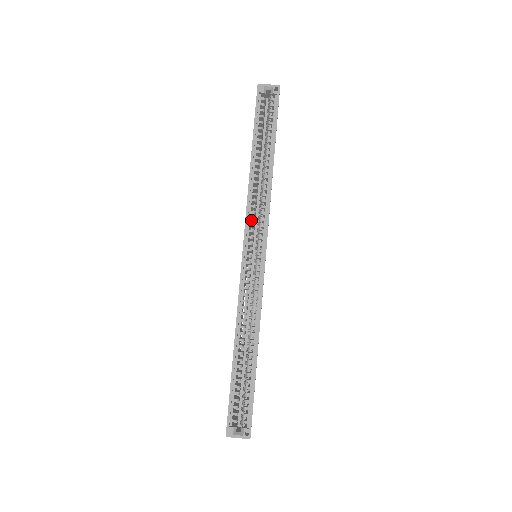
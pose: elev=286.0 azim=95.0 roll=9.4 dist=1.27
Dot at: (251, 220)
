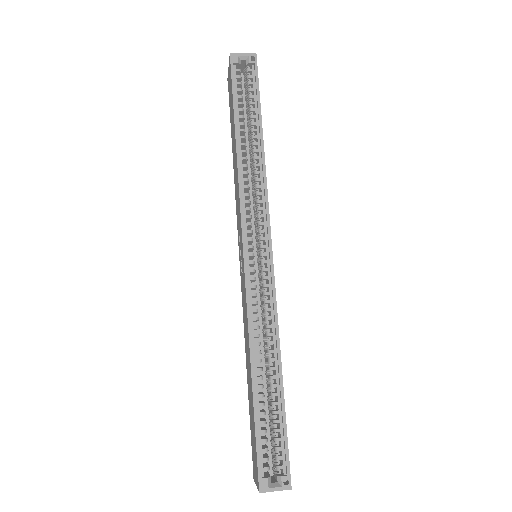
Dot at: (246, 211)
